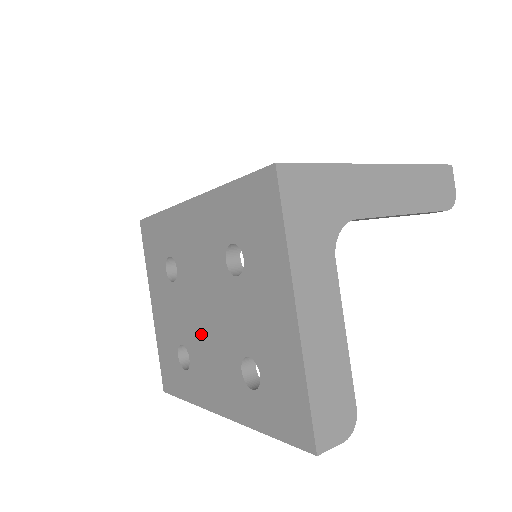
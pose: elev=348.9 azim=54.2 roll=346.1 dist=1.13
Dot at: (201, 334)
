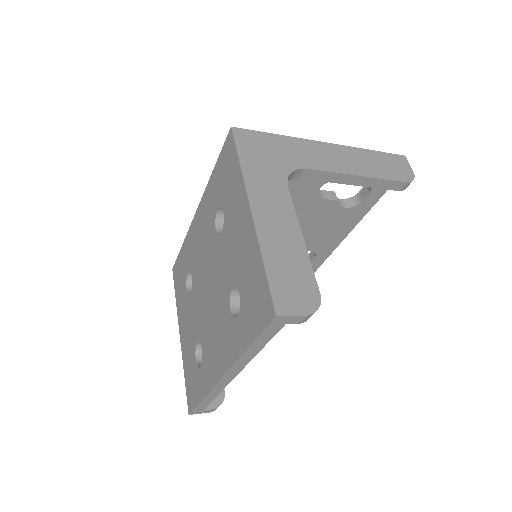
Dot at: (207, 313)
